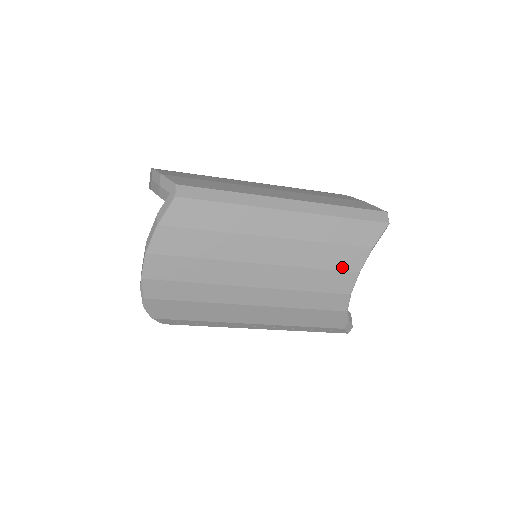
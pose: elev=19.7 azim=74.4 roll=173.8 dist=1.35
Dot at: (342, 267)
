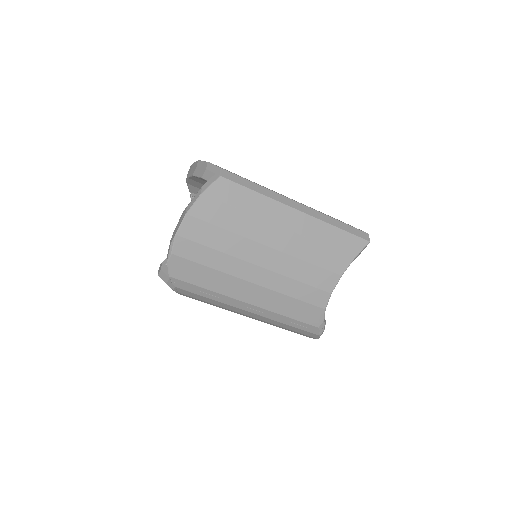
Dot at: (330, 267)
